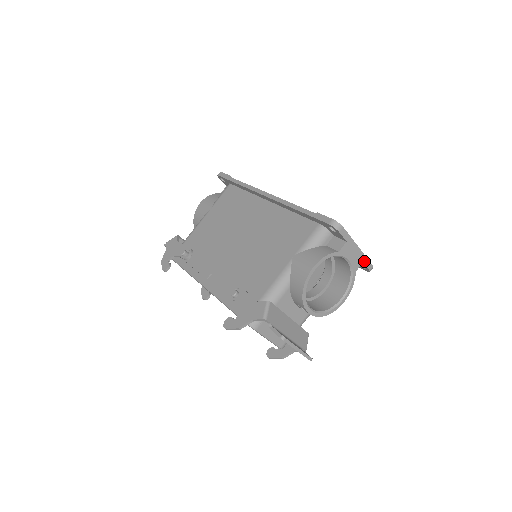
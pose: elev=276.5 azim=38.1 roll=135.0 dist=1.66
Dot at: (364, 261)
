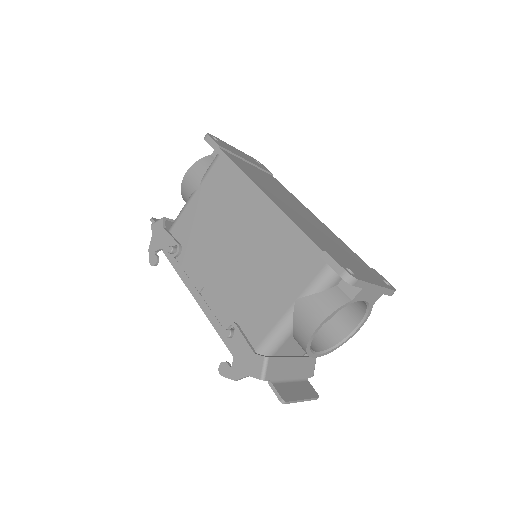
Dot at: (384, 292)
